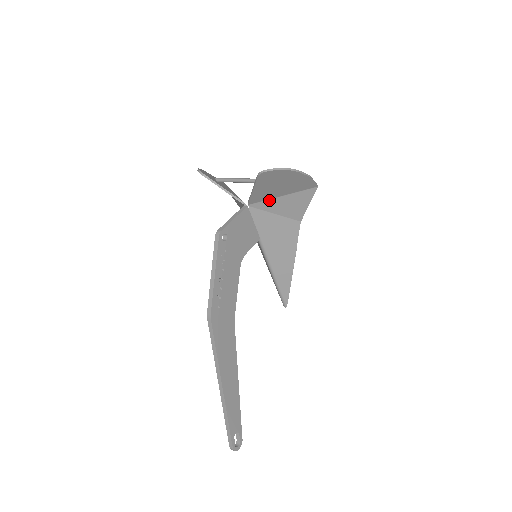
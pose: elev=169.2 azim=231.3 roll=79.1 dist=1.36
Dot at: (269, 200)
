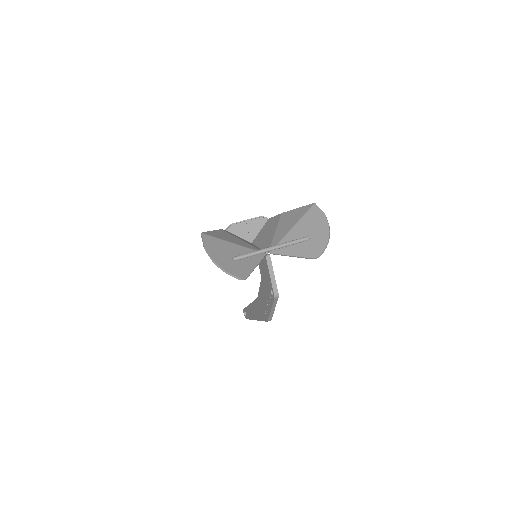
Dot at: (284, 238)
